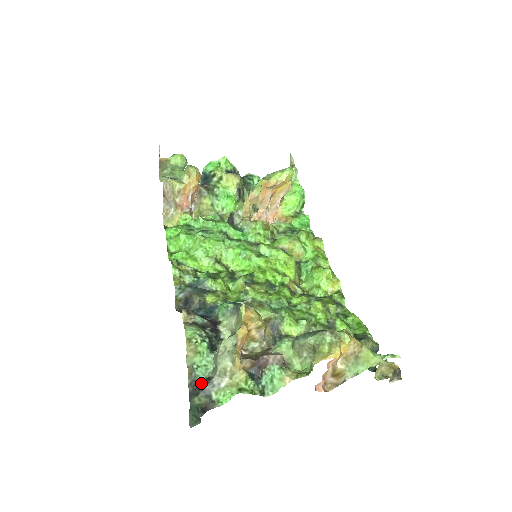
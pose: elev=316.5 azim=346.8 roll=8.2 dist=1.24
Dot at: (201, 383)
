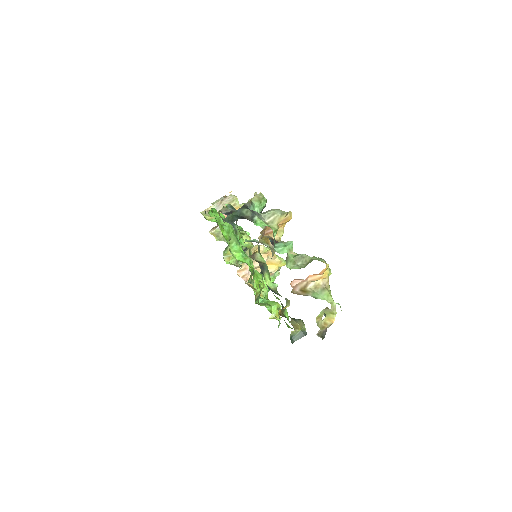
Dot at: occluded
